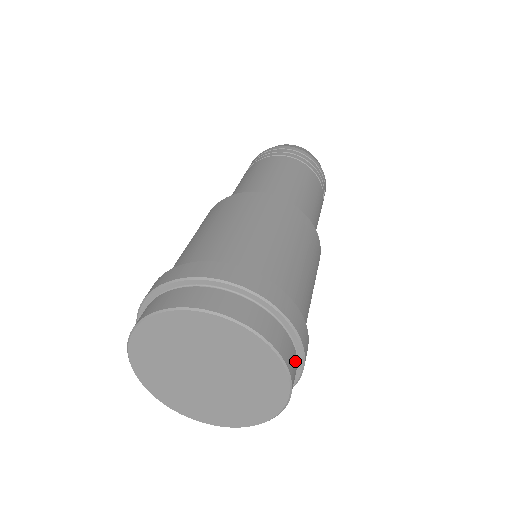
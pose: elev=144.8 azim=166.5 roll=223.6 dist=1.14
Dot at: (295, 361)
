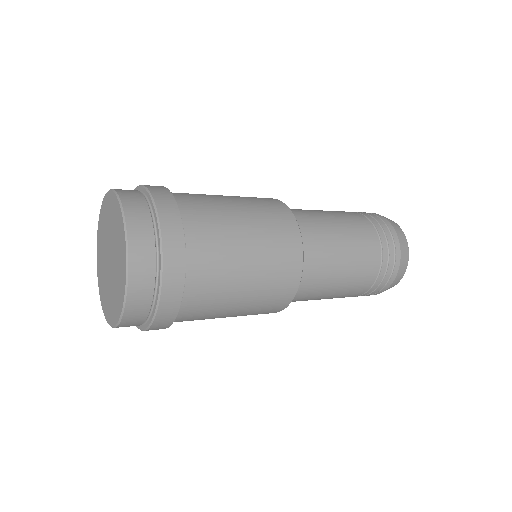
Dot at: (147, 226)
